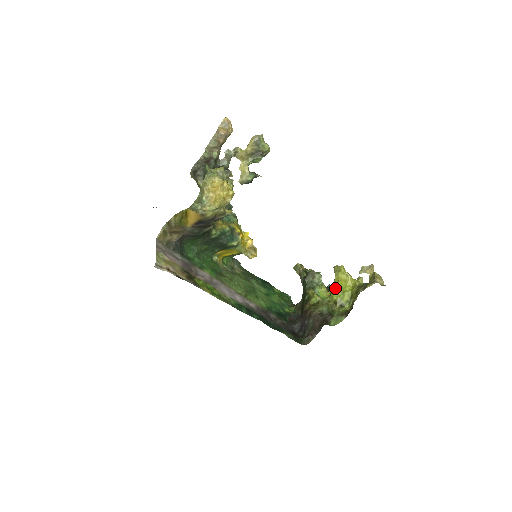
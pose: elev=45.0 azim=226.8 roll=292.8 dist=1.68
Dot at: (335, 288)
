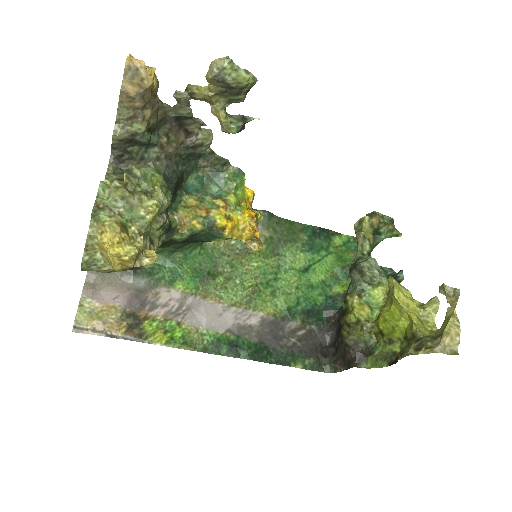
Dot at: (383, 314)
